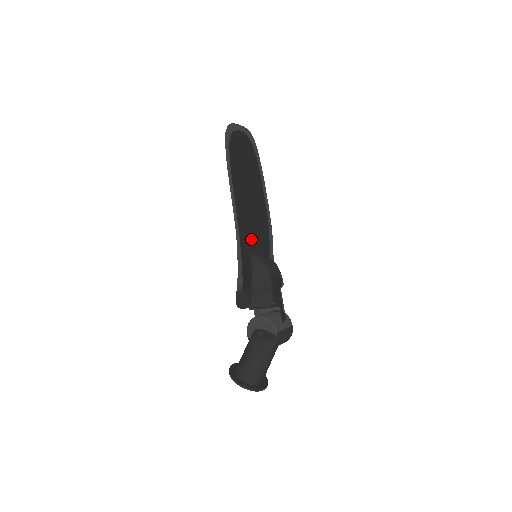
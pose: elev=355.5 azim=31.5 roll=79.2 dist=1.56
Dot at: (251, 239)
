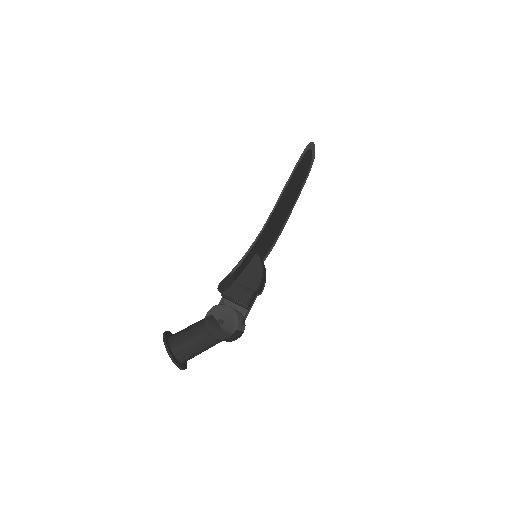
Dot at: (265, 240)
